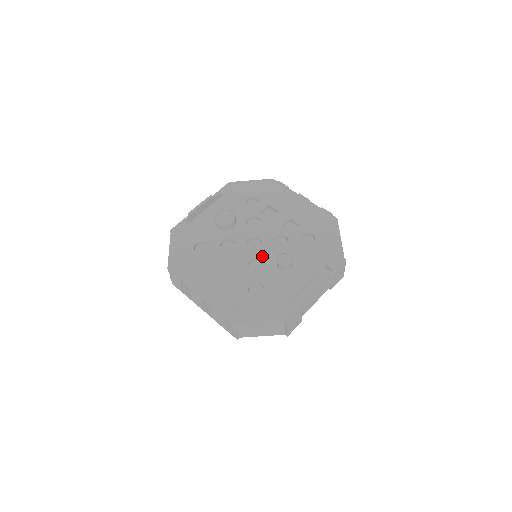
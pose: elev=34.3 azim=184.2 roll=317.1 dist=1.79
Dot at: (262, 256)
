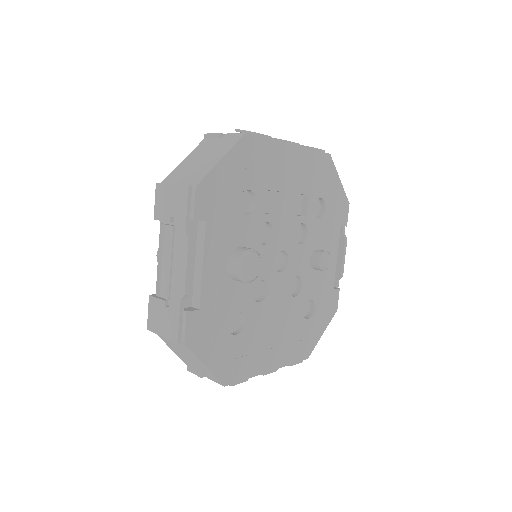
Dot at: (296, 270)
